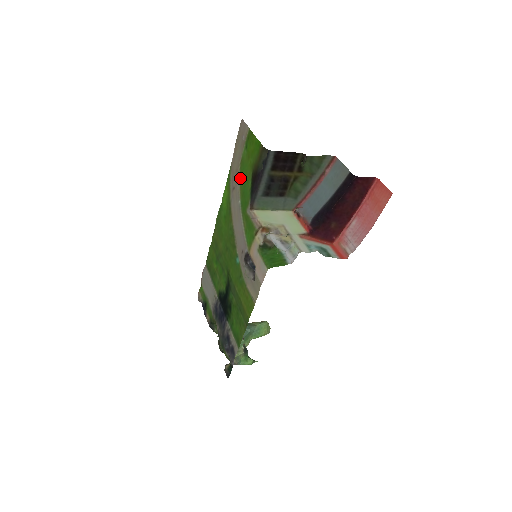
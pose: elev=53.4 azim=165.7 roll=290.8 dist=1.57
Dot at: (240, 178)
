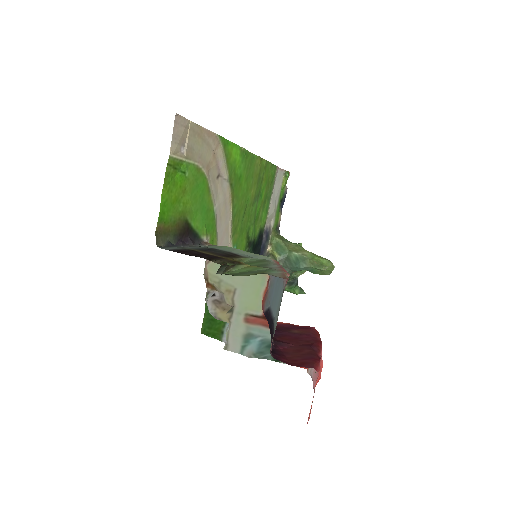
Dot at: (207, 184)
